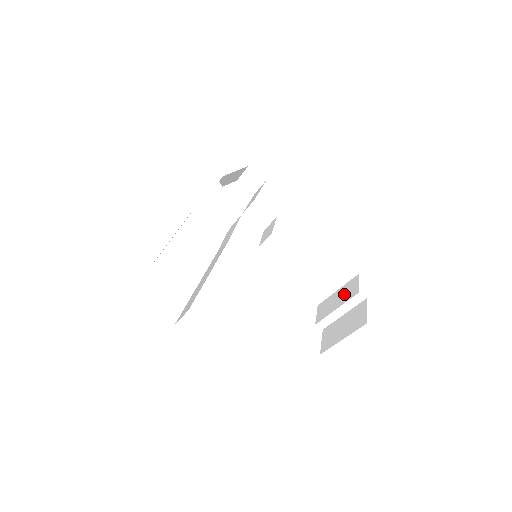
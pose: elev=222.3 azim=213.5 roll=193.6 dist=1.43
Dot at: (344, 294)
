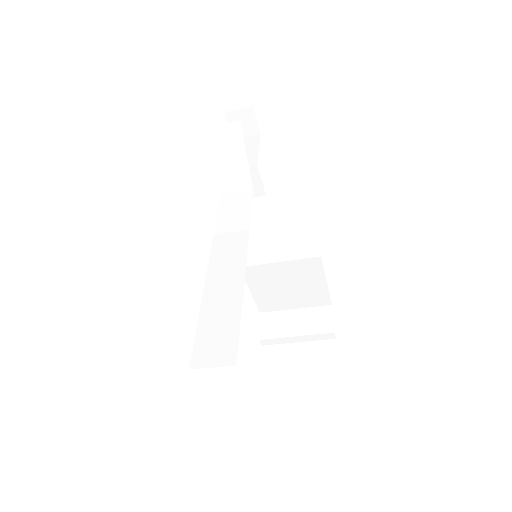
Dot at: (309, 321)
